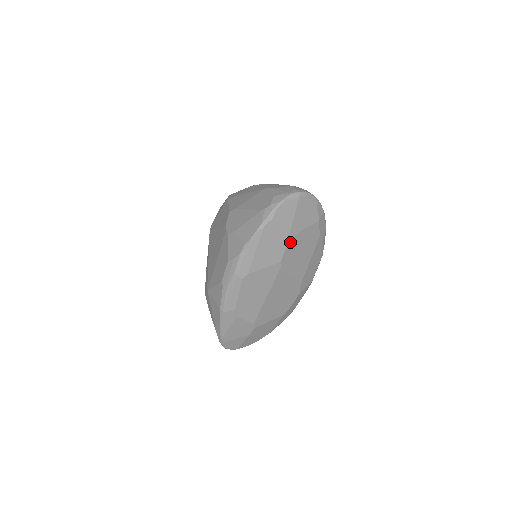
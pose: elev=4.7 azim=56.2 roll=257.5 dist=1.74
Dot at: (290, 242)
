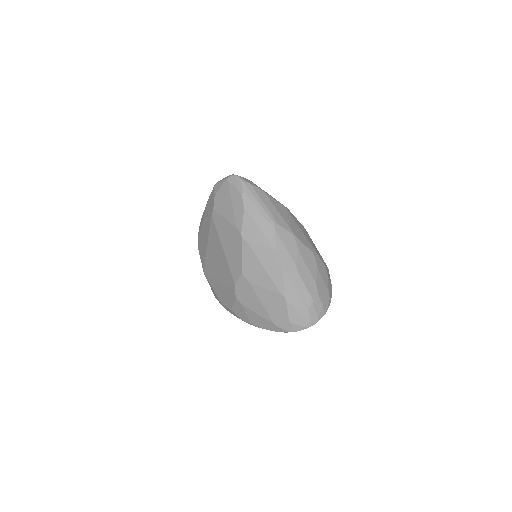
Dot at: occluded
